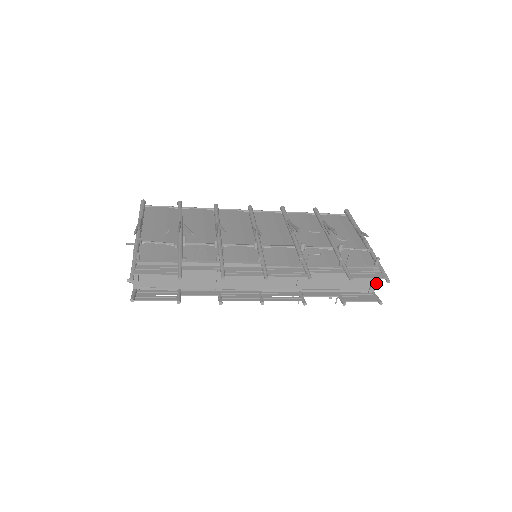
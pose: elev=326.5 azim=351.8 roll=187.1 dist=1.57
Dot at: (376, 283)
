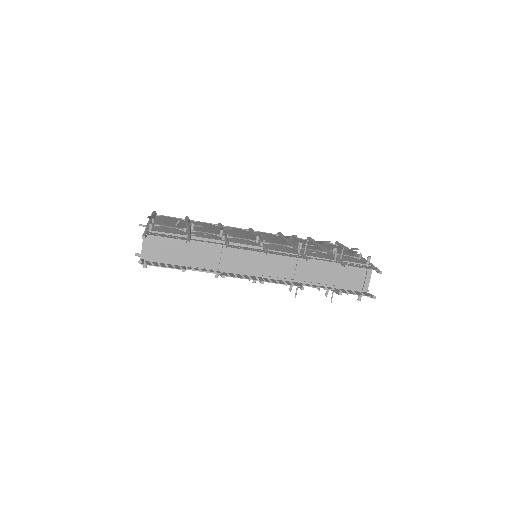
Dot at: (368, 282)
